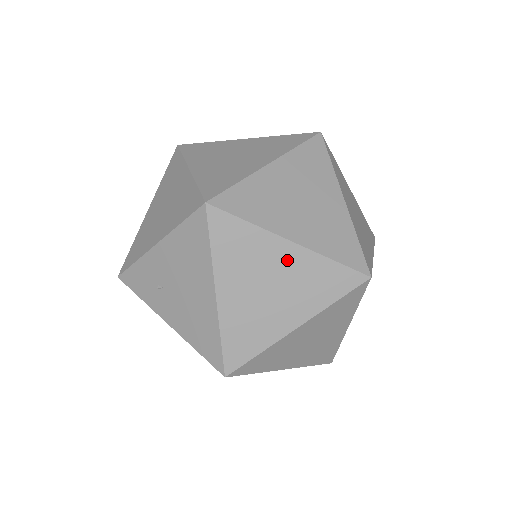
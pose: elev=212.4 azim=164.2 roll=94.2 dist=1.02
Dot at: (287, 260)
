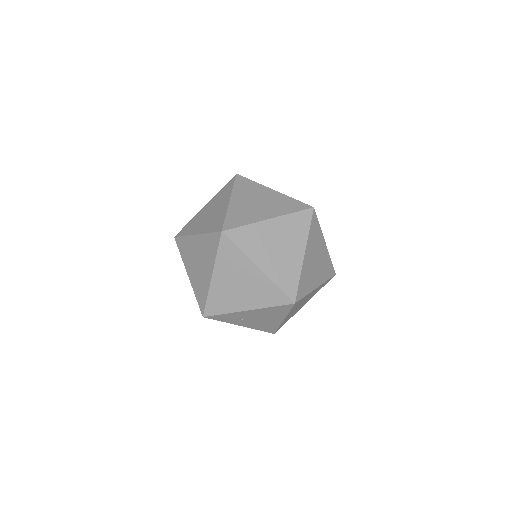
Dot at: occluded
